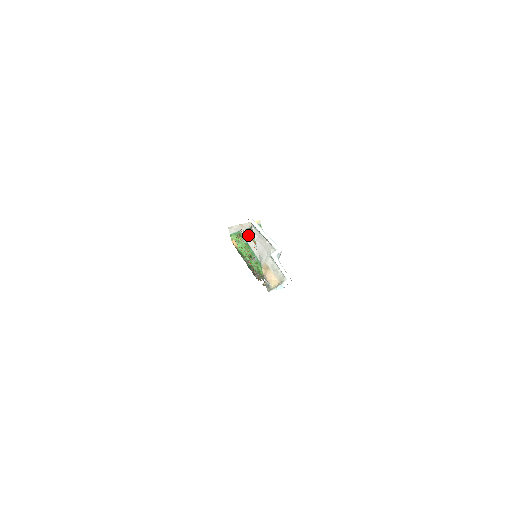
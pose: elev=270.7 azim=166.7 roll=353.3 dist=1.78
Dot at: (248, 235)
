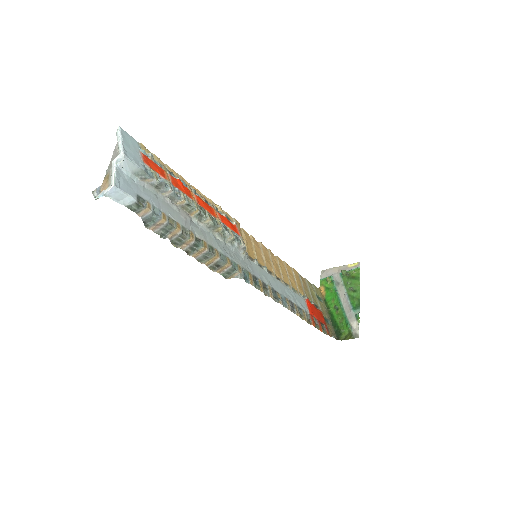
Dot at: occluded
